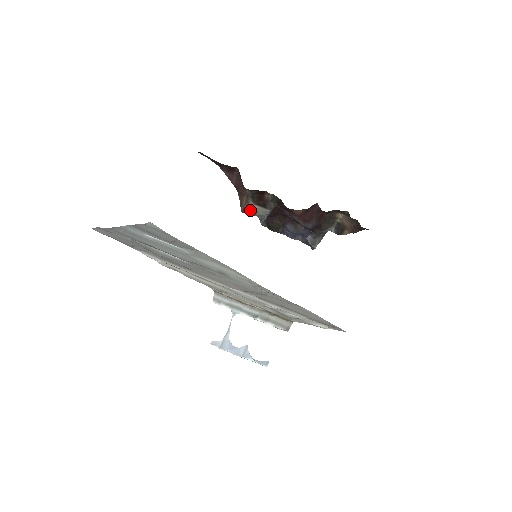
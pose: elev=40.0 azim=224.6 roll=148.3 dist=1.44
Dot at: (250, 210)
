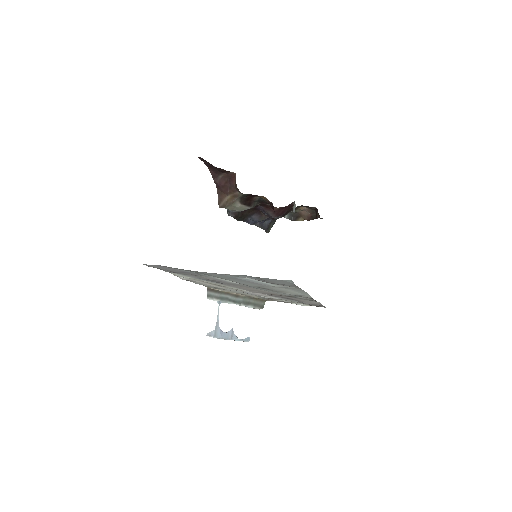
Dot at: (231, 207)
